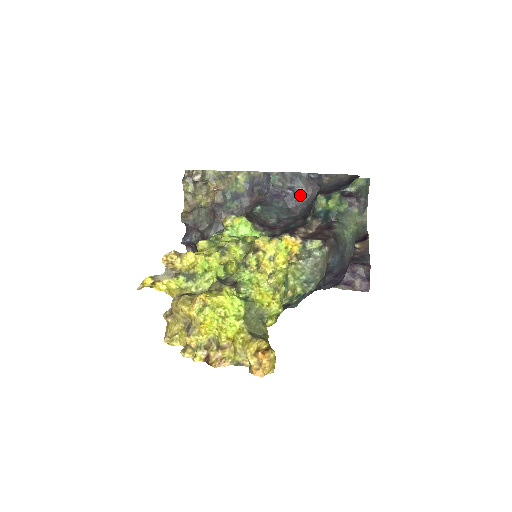
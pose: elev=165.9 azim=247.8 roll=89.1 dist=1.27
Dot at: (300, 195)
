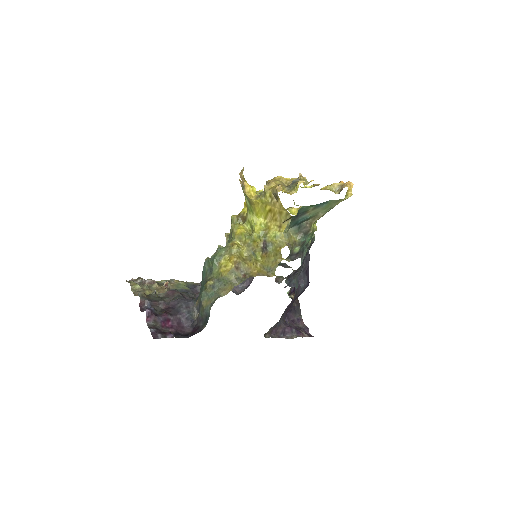
Dot at: occluded
